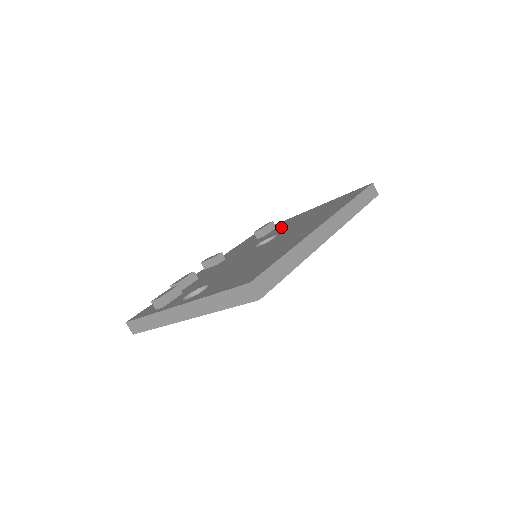
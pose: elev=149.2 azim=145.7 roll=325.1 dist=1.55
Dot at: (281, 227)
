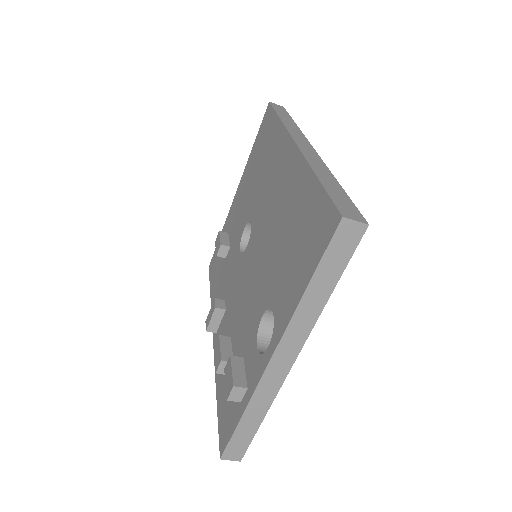
Dot at: (235, 223)
